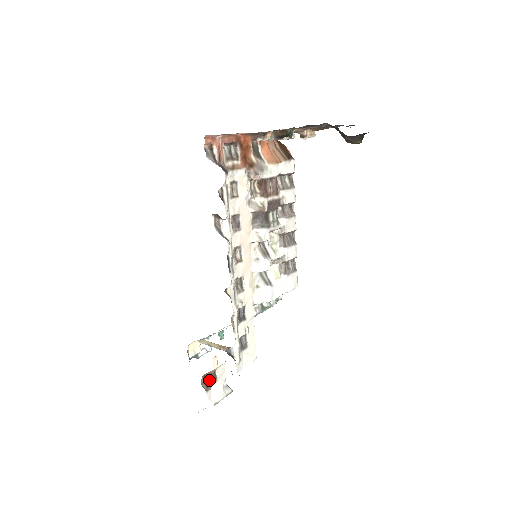
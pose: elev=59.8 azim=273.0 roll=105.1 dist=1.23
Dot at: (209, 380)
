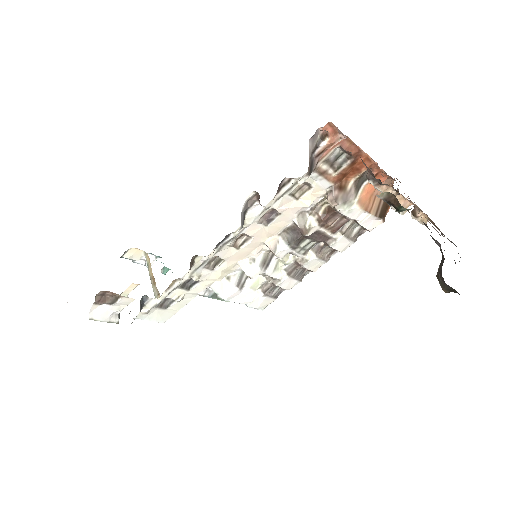
Dot at: (107, 297)
